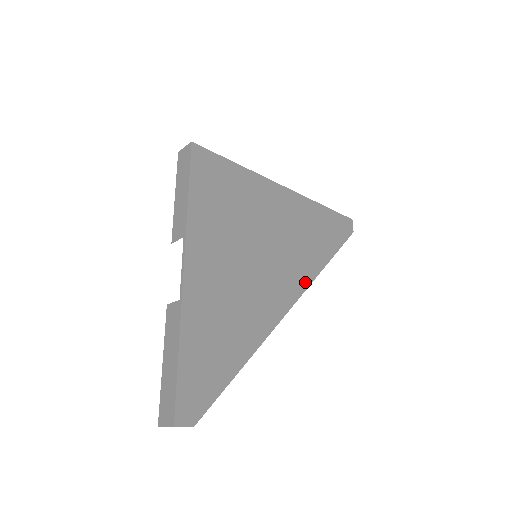
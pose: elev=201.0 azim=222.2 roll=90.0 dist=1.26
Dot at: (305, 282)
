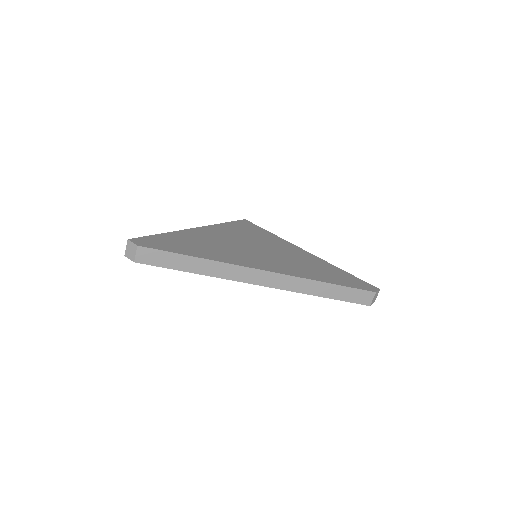
Dot at: (288, 273)
